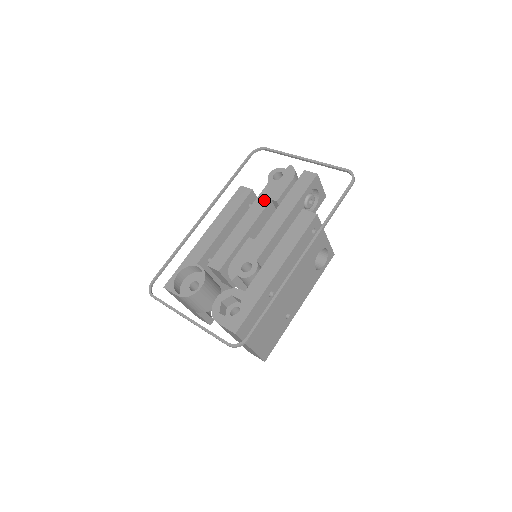
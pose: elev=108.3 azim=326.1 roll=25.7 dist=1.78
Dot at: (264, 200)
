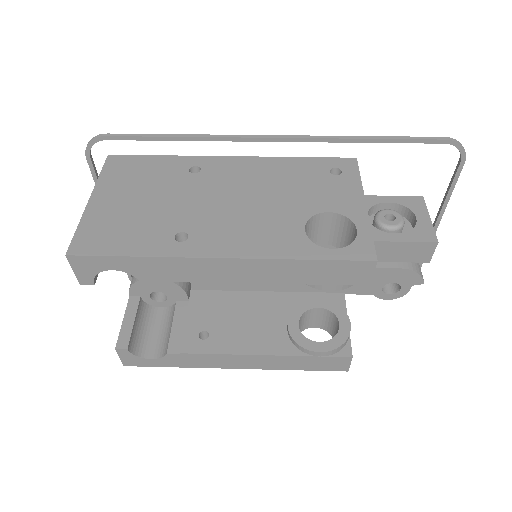
Dot at: occluded
